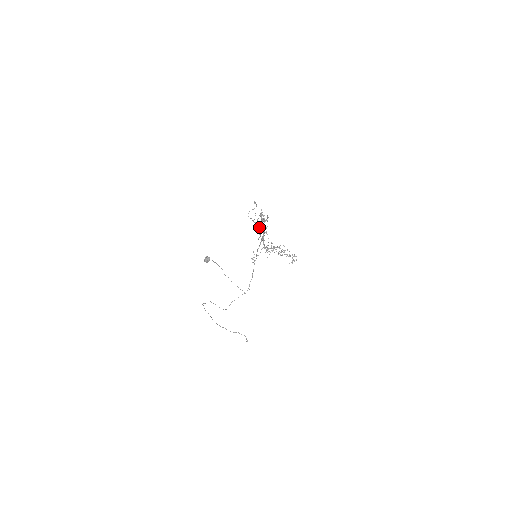
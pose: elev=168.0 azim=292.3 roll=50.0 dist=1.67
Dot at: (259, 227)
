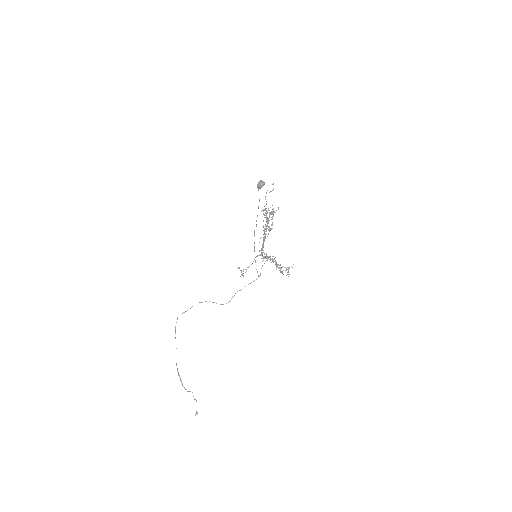
Dot at: occluded
